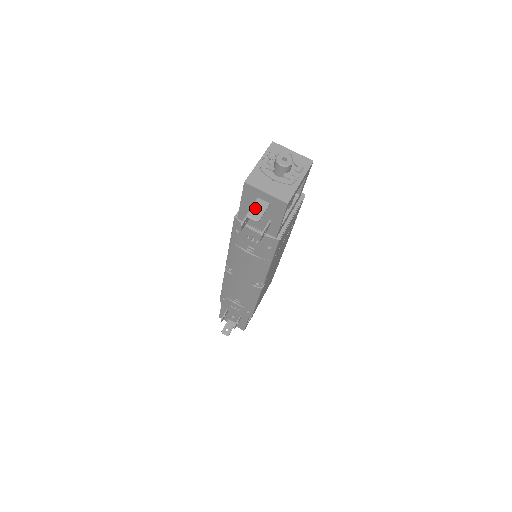
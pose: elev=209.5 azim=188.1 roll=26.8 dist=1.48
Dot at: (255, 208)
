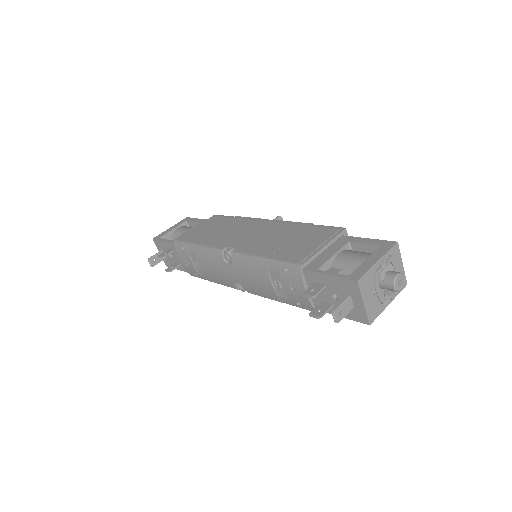
Dot at: (343, 307)
